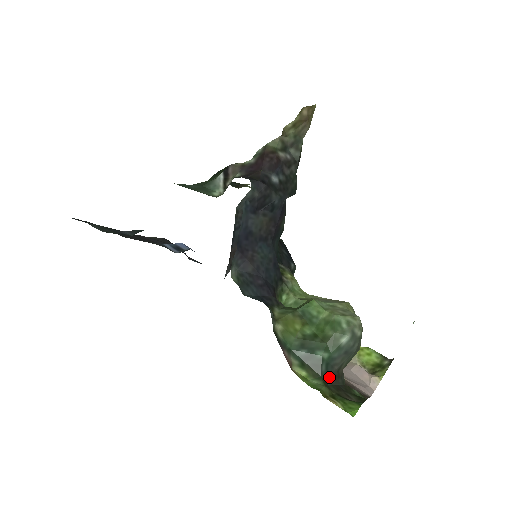
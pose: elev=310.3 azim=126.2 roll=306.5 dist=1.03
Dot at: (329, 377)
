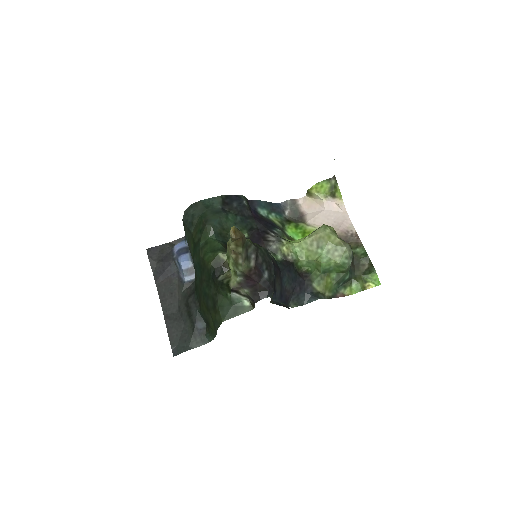
Dot at: (352, 271)
